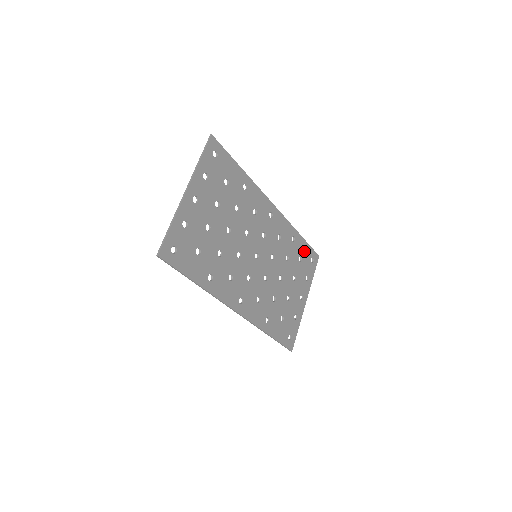
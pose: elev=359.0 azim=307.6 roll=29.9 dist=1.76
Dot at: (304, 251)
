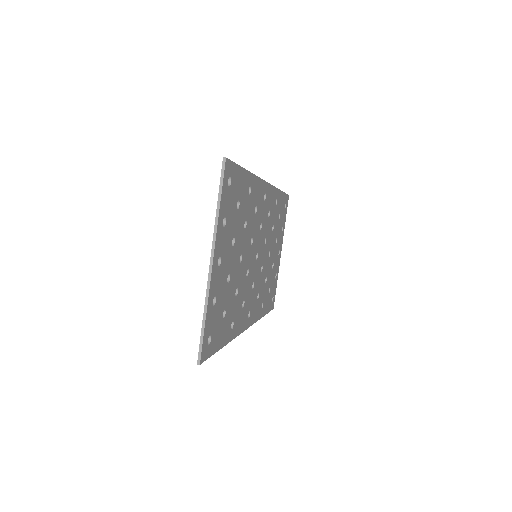
Dot at: (281, 204)
